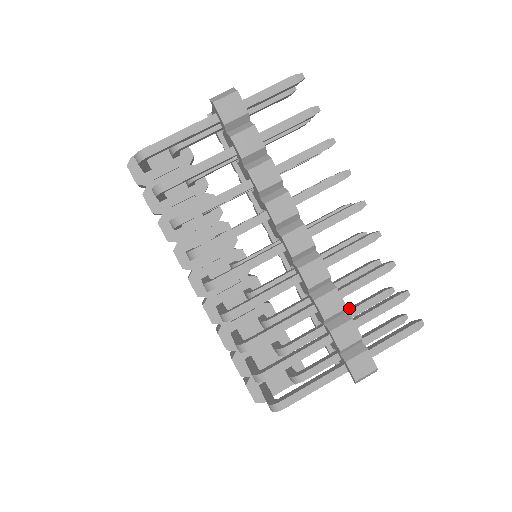
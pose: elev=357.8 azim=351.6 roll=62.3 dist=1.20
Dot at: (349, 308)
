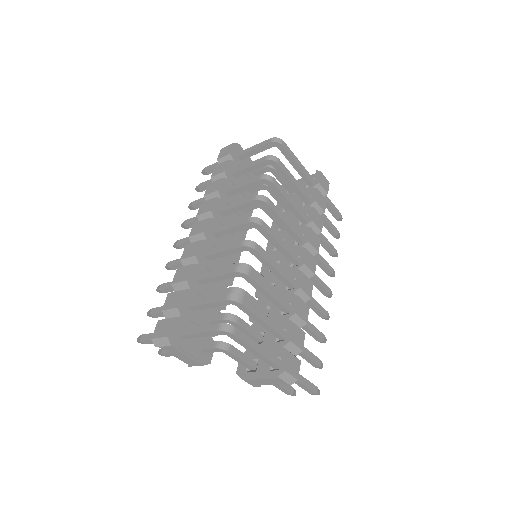
Dot at: occluded
